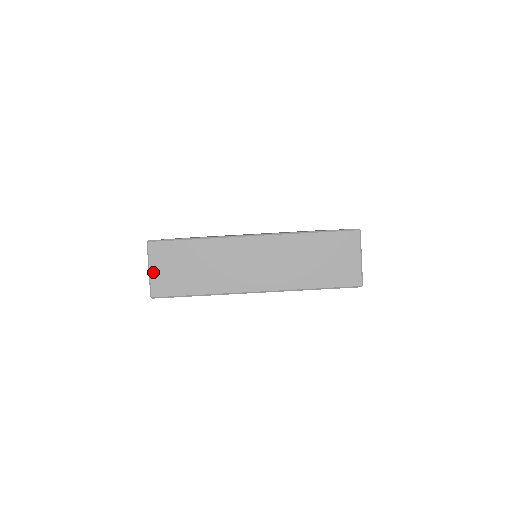
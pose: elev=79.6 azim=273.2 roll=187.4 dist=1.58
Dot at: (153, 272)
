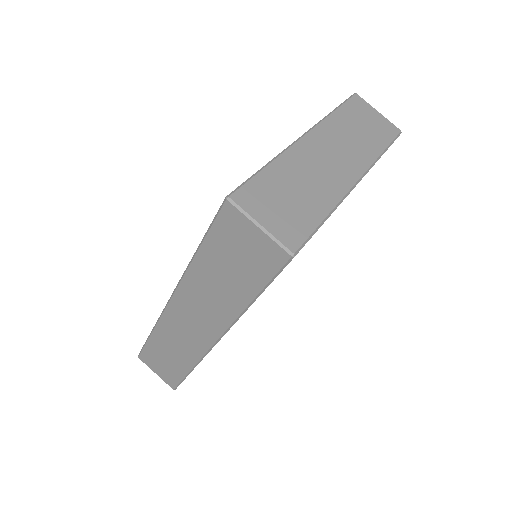
Dot at: (267, 225)
